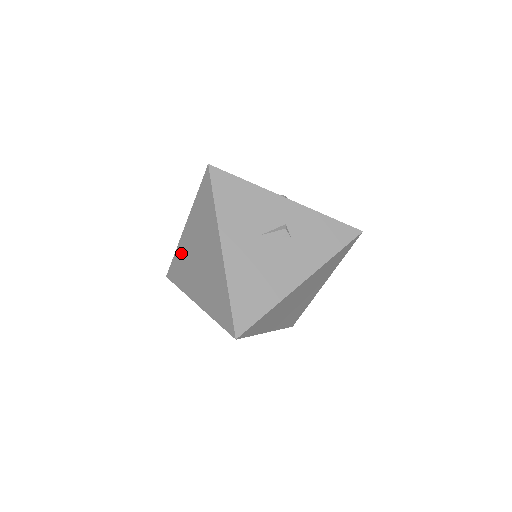
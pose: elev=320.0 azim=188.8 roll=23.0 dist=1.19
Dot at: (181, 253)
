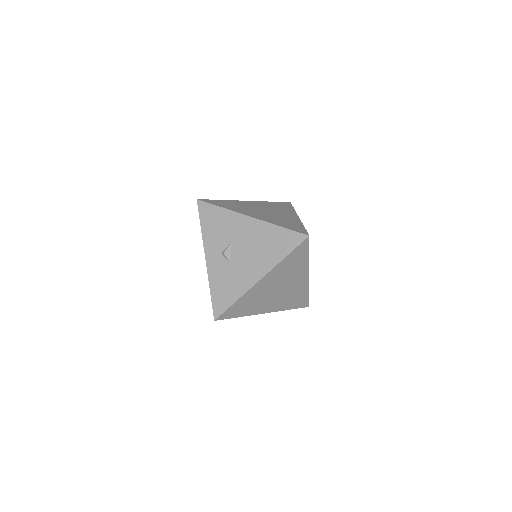
Dot at: (235, 203)
